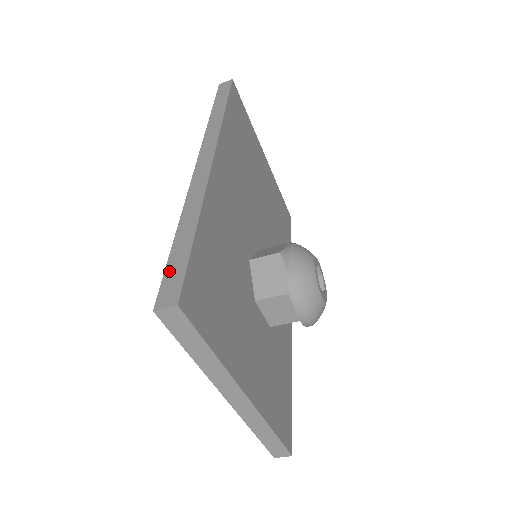
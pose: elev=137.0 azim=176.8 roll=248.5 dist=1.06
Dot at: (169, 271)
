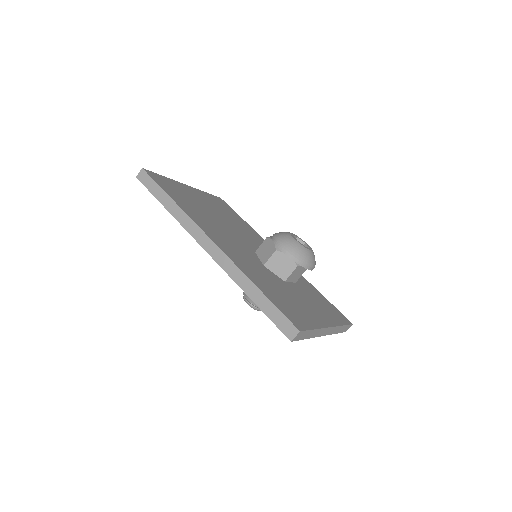
Dot at: (274, 320)
